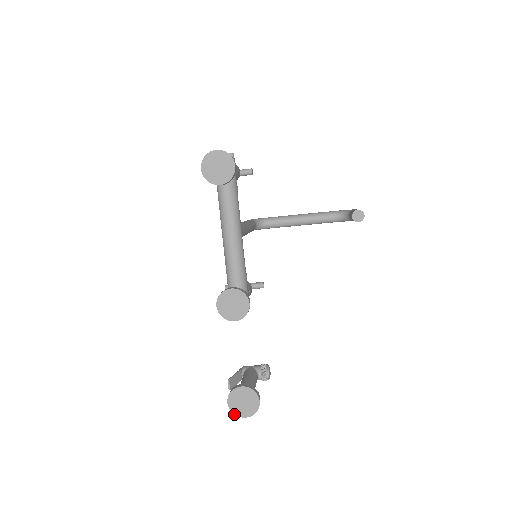
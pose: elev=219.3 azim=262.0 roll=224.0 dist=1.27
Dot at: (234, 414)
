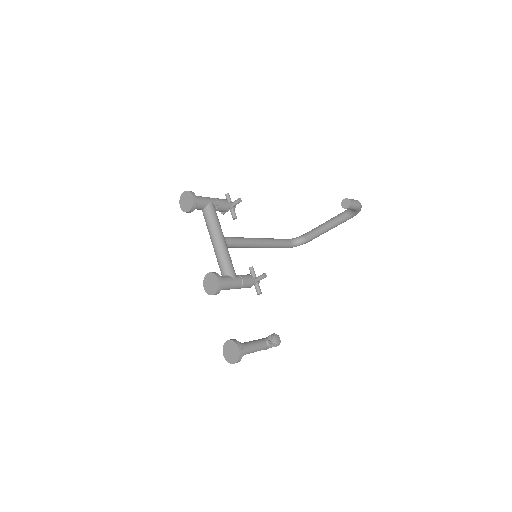
Dot at: (228, 362)
